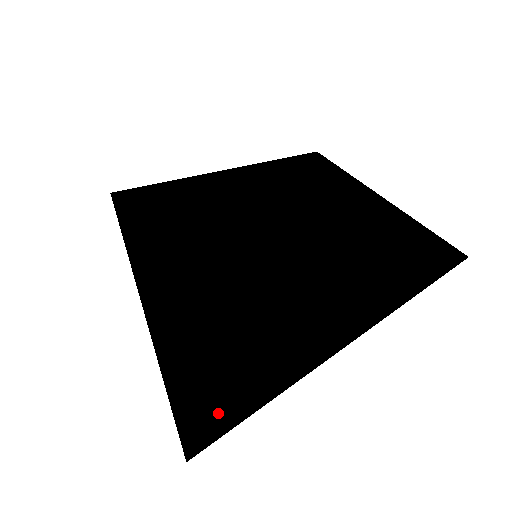
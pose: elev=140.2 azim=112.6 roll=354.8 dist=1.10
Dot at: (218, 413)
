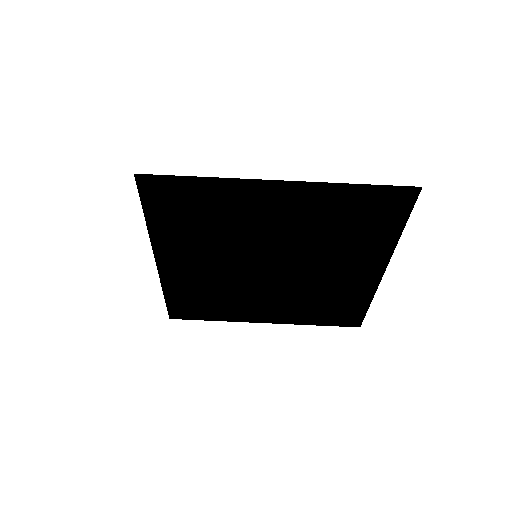
Dot at: occluded
